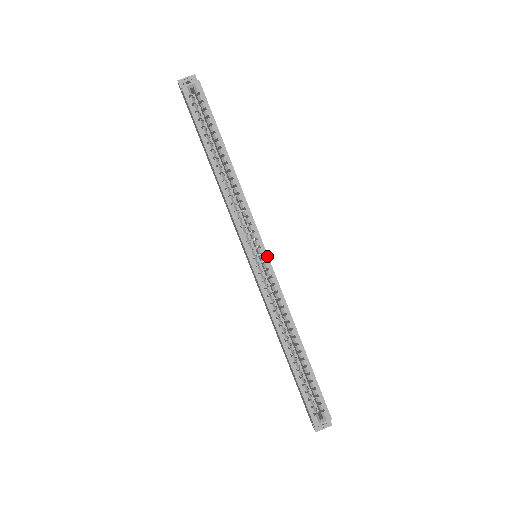
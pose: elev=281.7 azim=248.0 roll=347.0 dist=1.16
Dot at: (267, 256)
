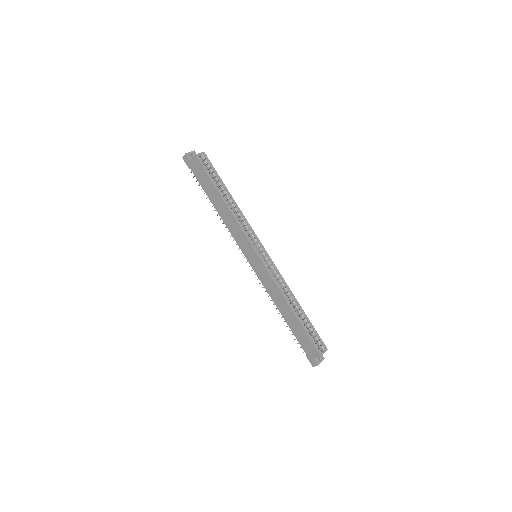
Dot at: (266, 252)
